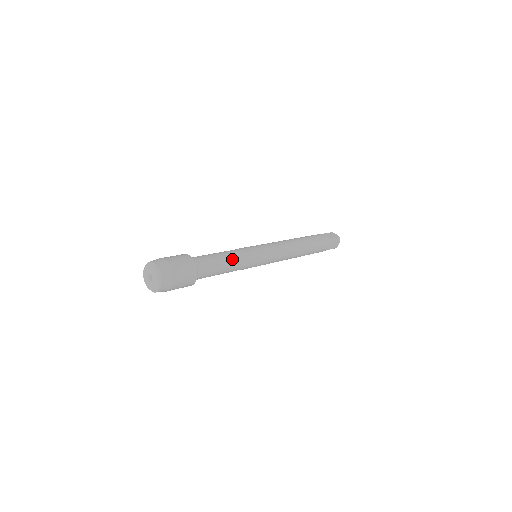
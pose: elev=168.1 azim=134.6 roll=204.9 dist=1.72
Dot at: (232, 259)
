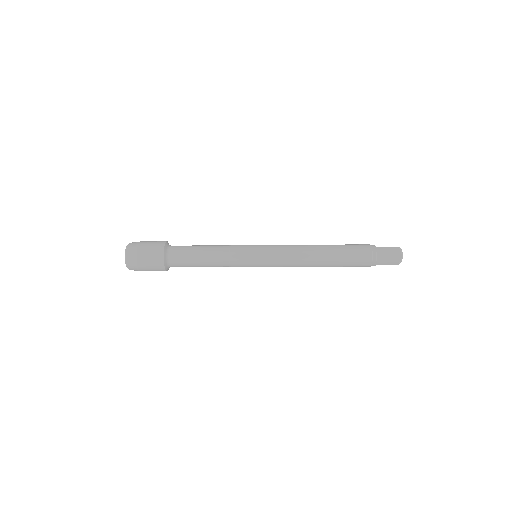
Dot at: (213, 248)
